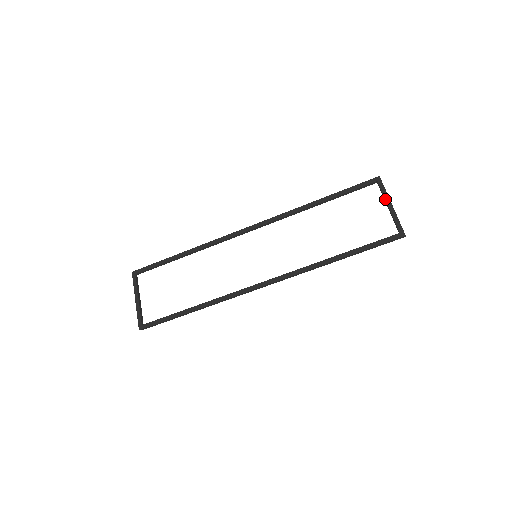
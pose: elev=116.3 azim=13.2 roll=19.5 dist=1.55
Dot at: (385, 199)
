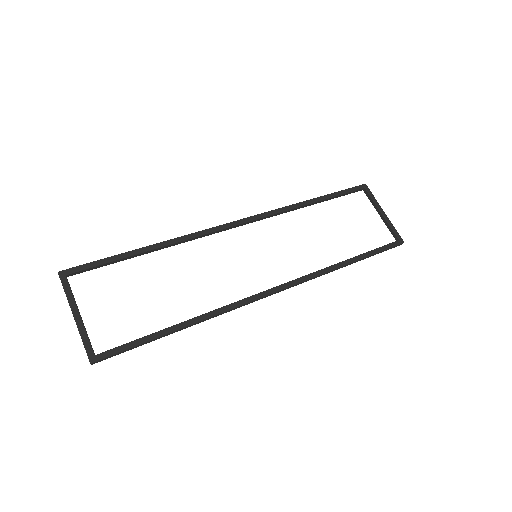
Dot at: (377, 206)
